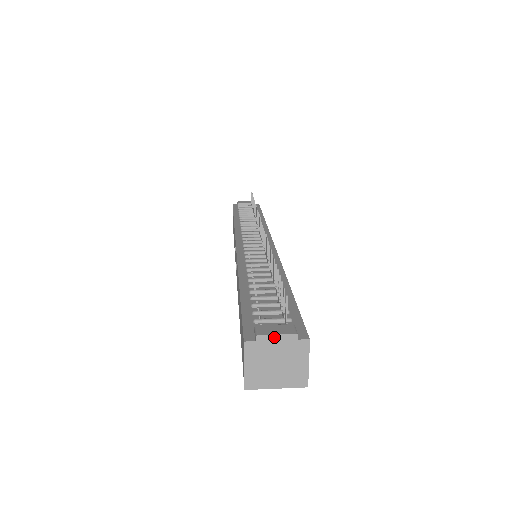
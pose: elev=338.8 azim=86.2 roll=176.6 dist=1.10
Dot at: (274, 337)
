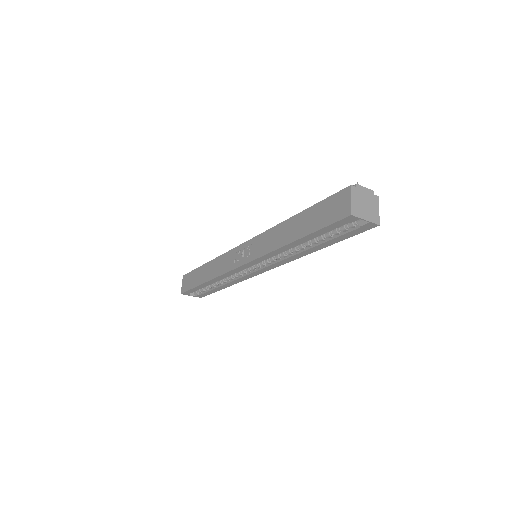
Dot at: (364, 188)
